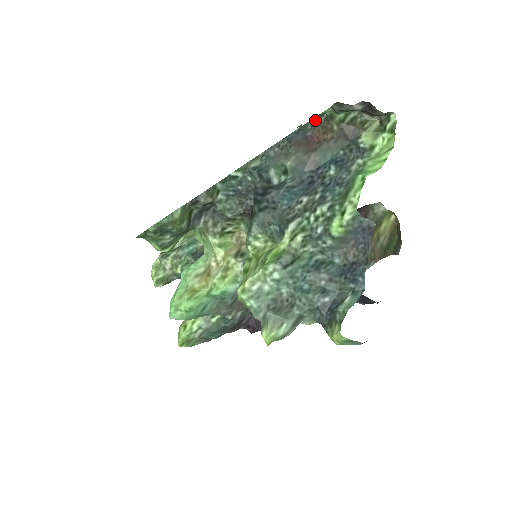
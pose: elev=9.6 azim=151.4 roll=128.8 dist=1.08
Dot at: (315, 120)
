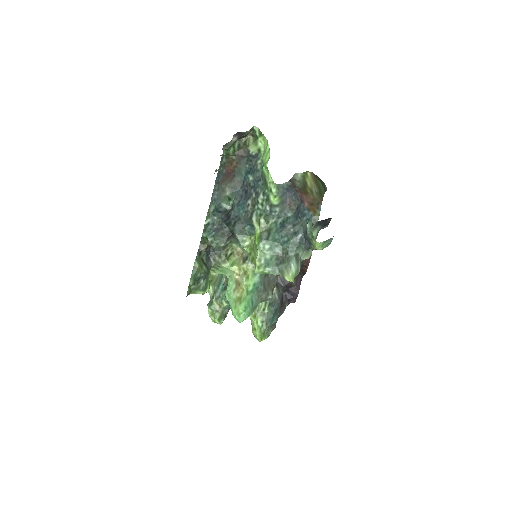
Dot at: (221, 163)
